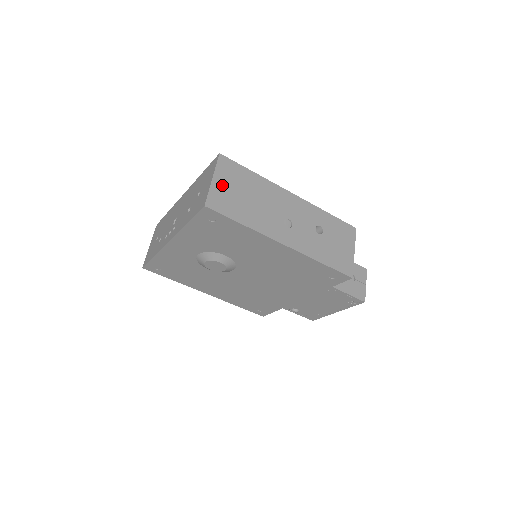
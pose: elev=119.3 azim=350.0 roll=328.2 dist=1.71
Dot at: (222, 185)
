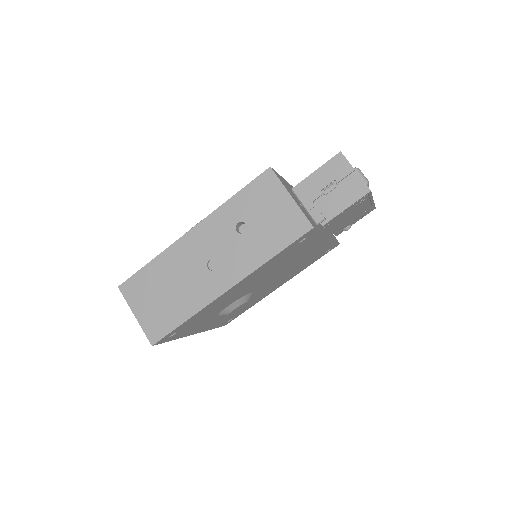
Dot at: (144, 311)
